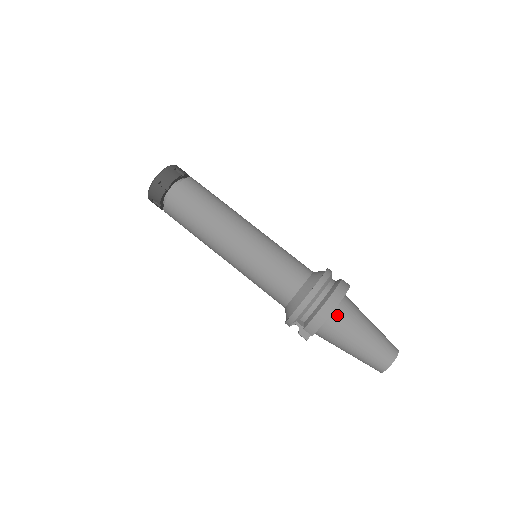
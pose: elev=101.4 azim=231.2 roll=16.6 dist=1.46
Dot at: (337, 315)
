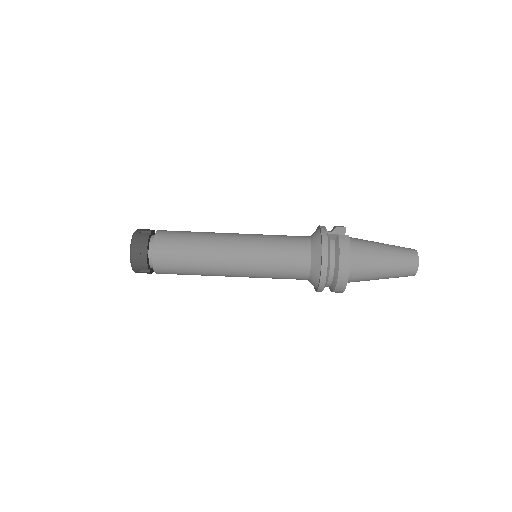
Dot at: (351, 277)
